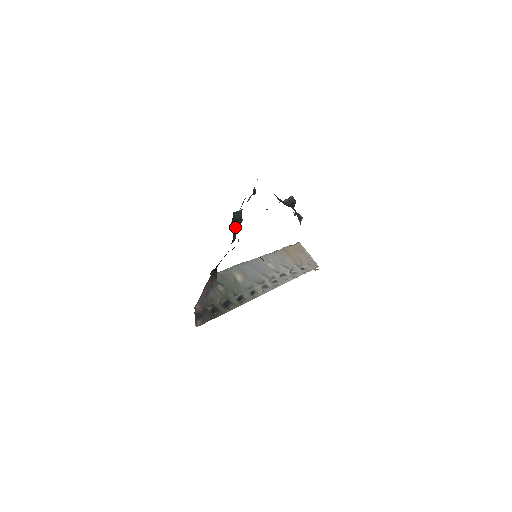
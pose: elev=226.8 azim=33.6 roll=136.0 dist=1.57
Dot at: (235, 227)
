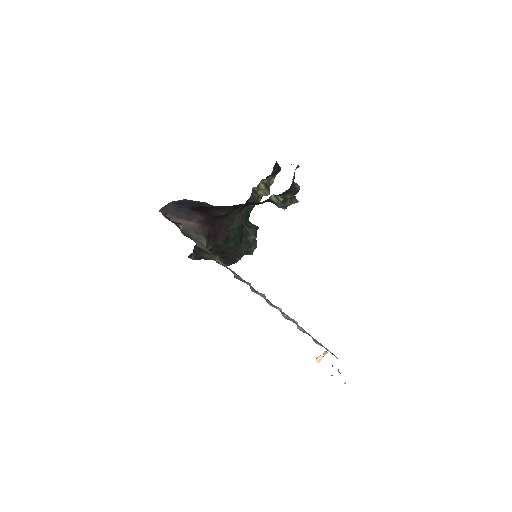
Dot at: (246, 234)
